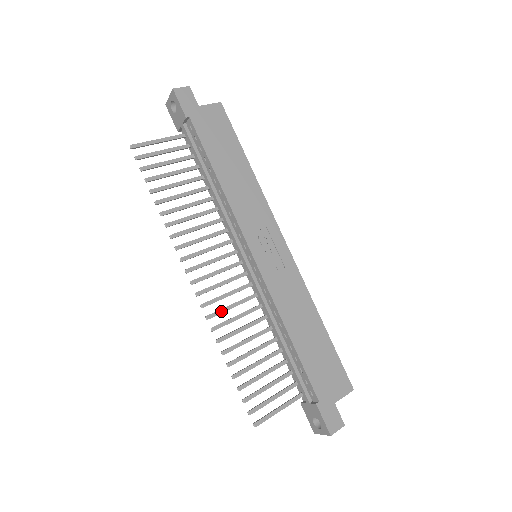
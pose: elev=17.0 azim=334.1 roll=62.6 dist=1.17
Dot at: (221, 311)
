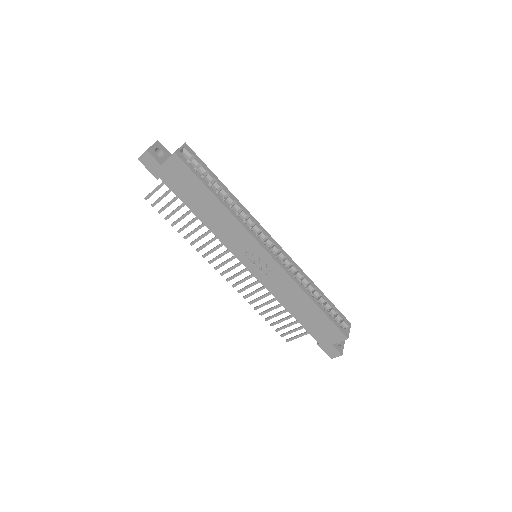
Dot at: (245, 288)
